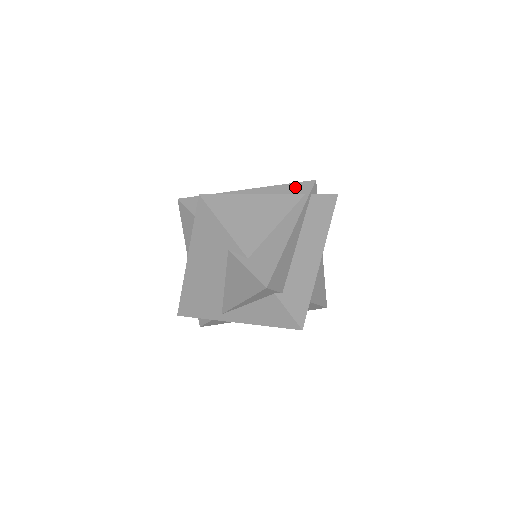
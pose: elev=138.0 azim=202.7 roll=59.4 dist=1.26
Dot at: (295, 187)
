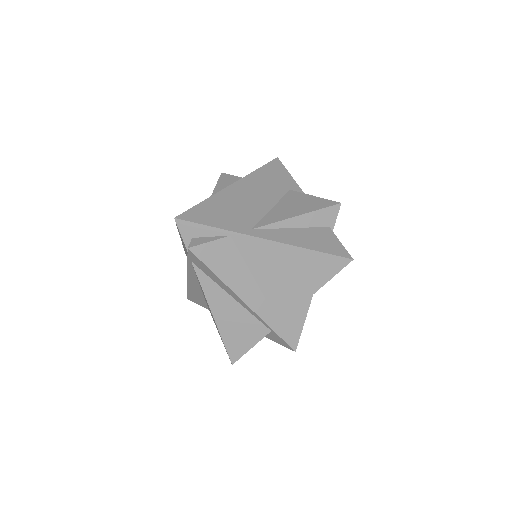
Dot at: occluded
